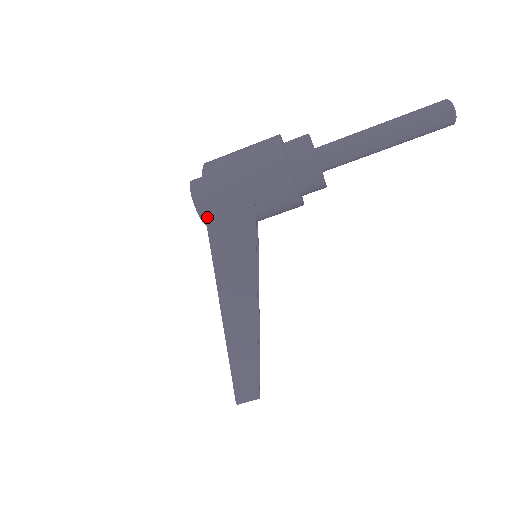
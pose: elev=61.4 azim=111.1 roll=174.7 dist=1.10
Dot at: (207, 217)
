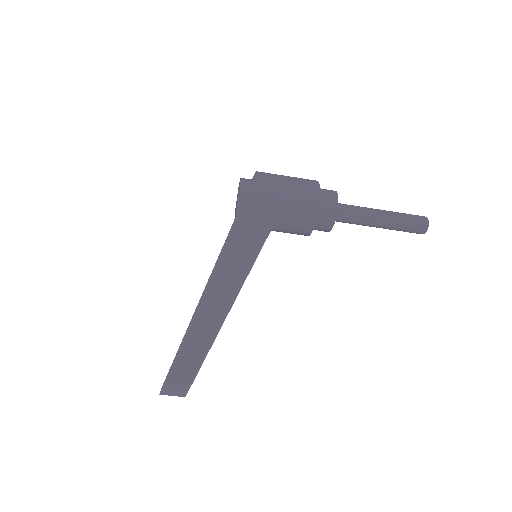
Dot at: (248, 192)
